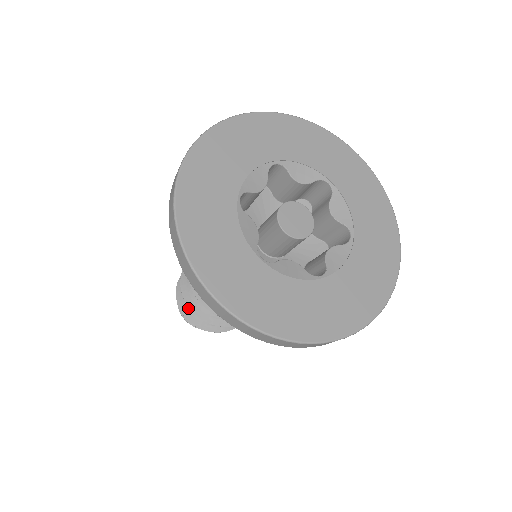
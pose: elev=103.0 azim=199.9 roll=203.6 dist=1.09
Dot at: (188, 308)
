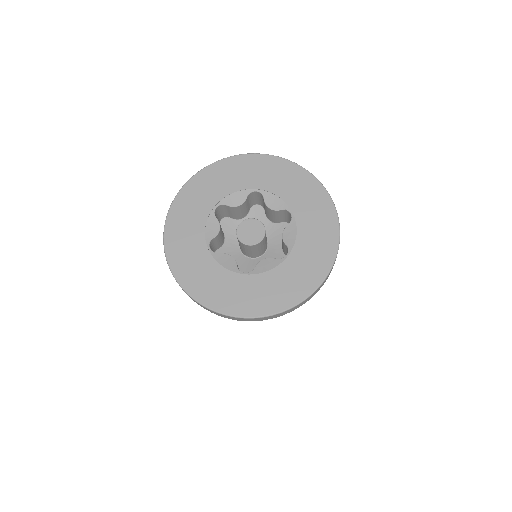
Dot at: occluded
